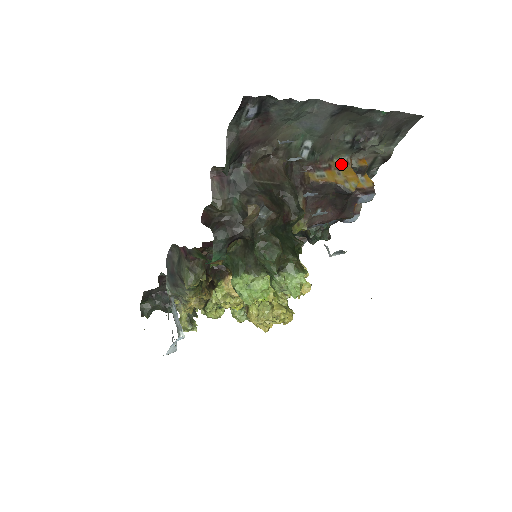
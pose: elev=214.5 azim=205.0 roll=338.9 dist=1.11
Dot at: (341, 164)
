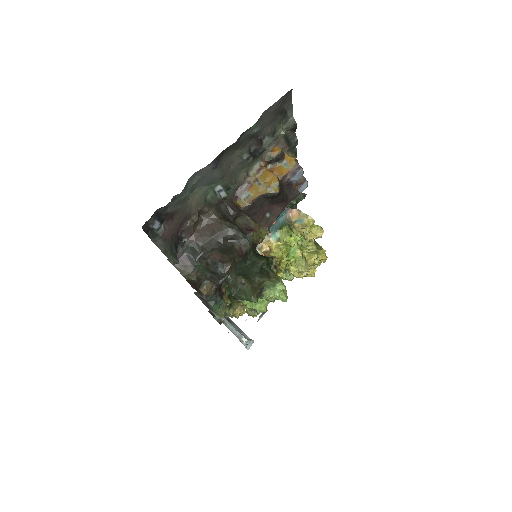
Dot at: (257, 173)
